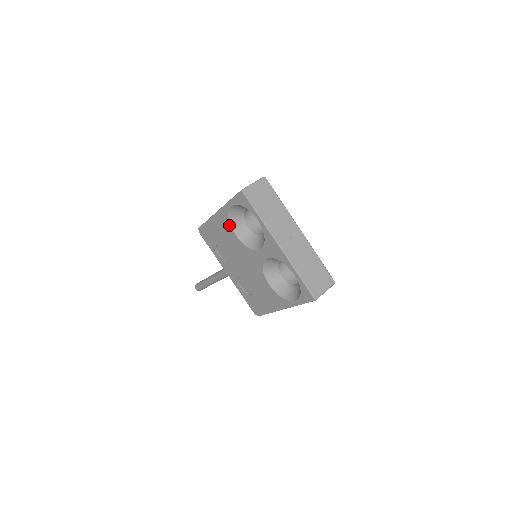
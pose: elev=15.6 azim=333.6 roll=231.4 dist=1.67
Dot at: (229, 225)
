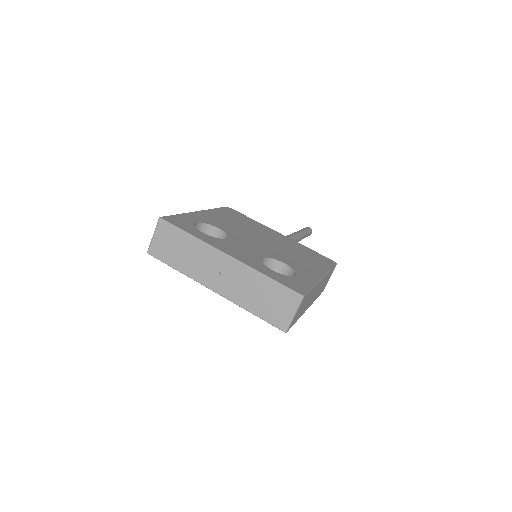
Dot at: occluded
